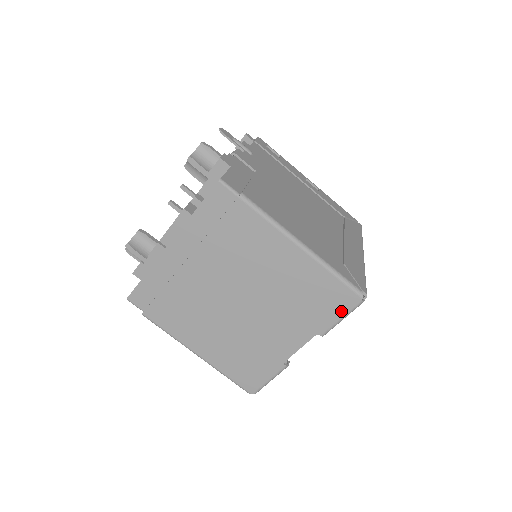
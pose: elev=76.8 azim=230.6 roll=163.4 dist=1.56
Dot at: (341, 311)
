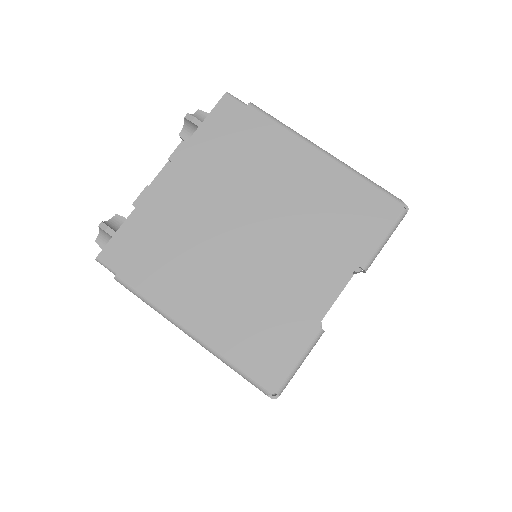
Dot at: (382, 227)
